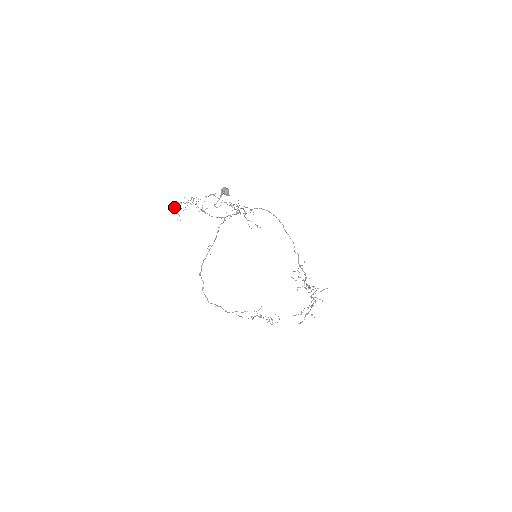
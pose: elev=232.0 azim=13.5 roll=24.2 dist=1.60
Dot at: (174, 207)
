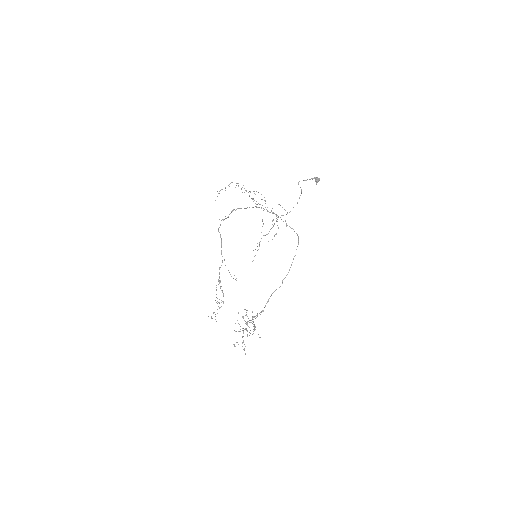
Dot at: occluded
